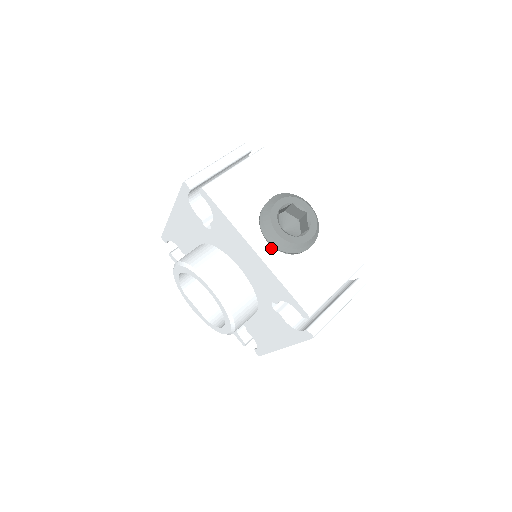
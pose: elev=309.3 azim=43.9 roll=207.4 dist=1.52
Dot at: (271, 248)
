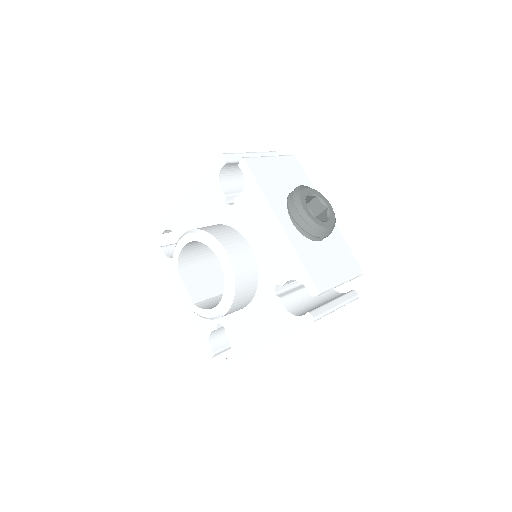
Dot at: (293, 226)
